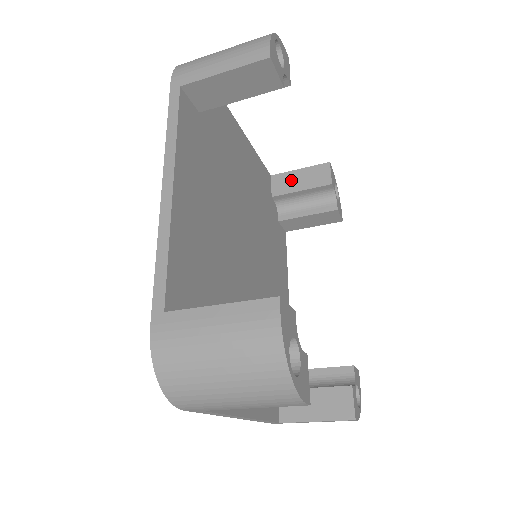
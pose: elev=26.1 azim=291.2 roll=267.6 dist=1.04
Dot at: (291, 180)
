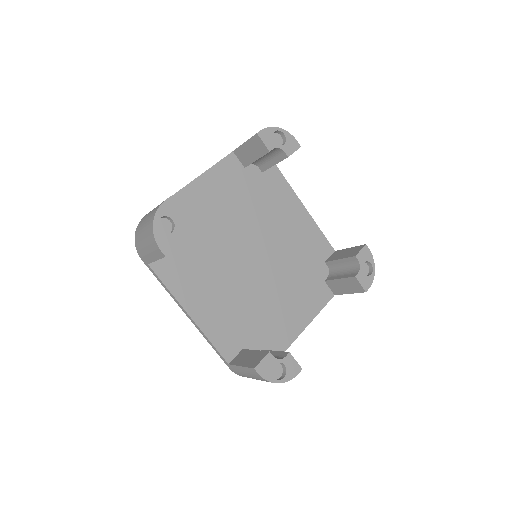
Dot at: (246, 153)
